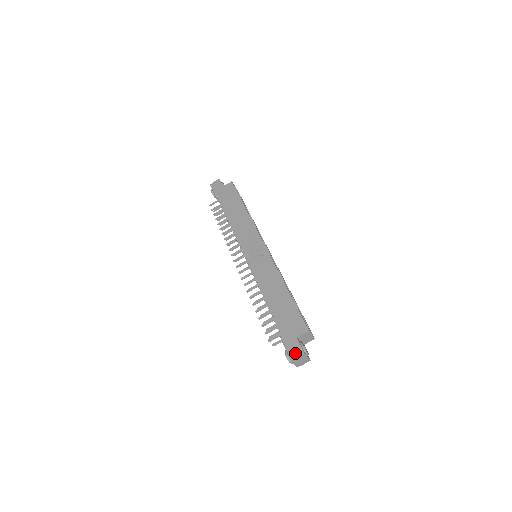
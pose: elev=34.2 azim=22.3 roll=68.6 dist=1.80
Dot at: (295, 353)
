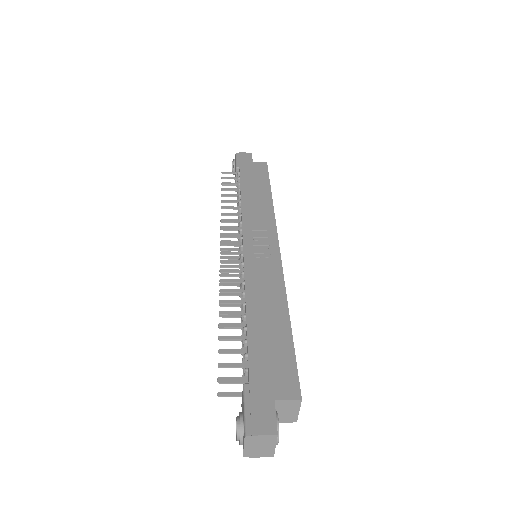
Dot at: (260, 426)
